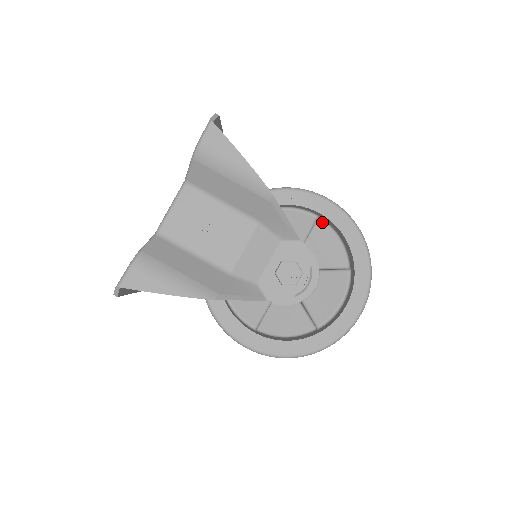
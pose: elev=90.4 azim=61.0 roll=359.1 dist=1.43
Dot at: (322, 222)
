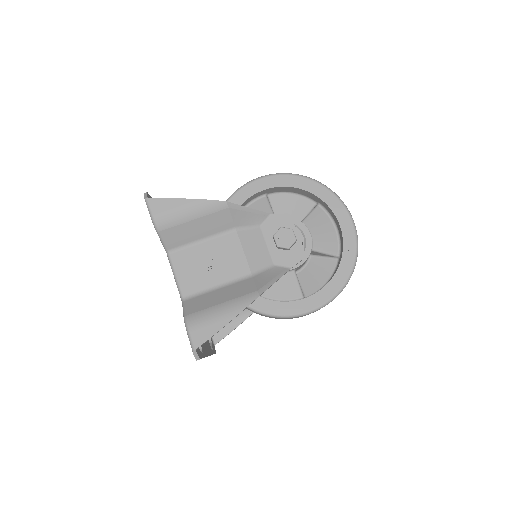
Dot at: (272, 195)
